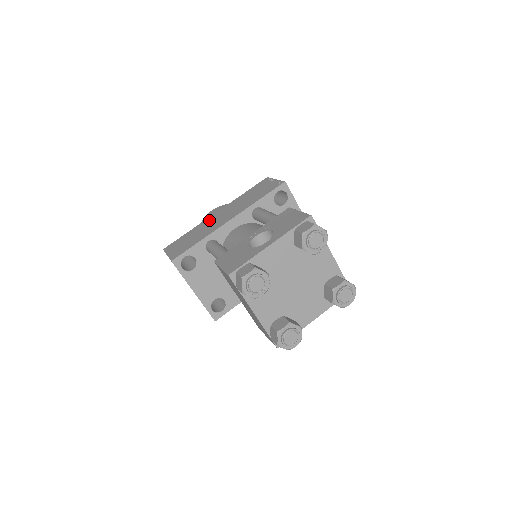
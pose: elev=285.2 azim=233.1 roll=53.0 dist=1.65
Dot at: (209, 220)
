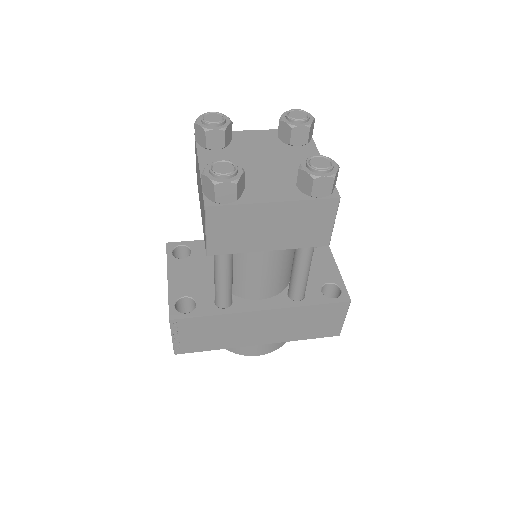
Dot at: occluded
